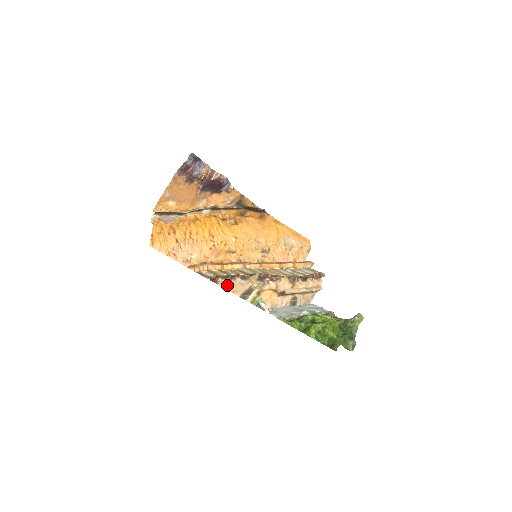
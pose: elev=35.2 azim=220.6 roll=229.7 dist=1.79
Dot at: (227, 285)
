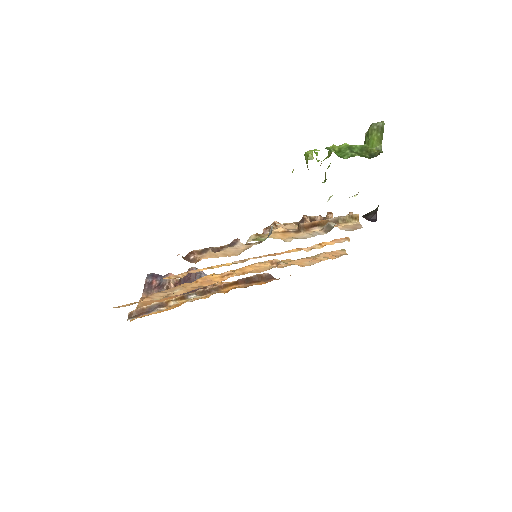
Dot at: (213, 255)
